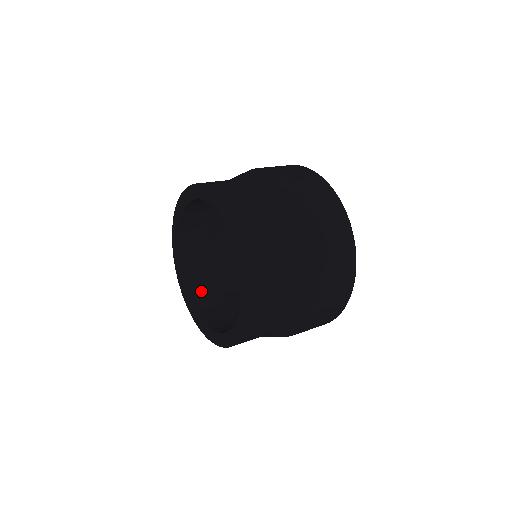
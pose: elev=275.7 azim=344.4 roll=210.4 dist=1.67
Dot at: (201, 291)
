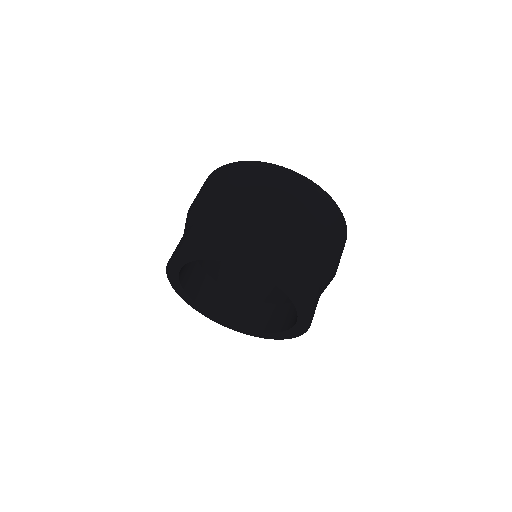
Dot at: (235, 312)
